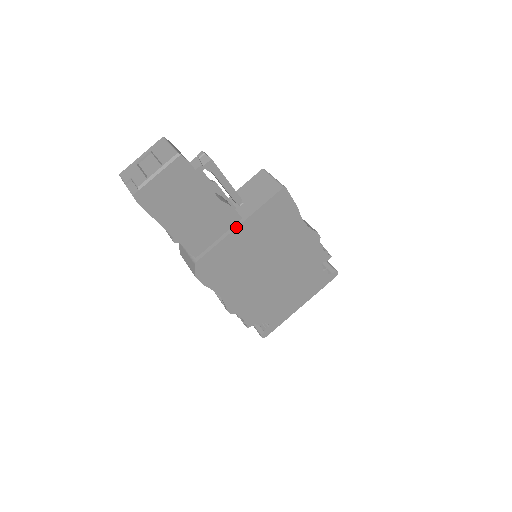
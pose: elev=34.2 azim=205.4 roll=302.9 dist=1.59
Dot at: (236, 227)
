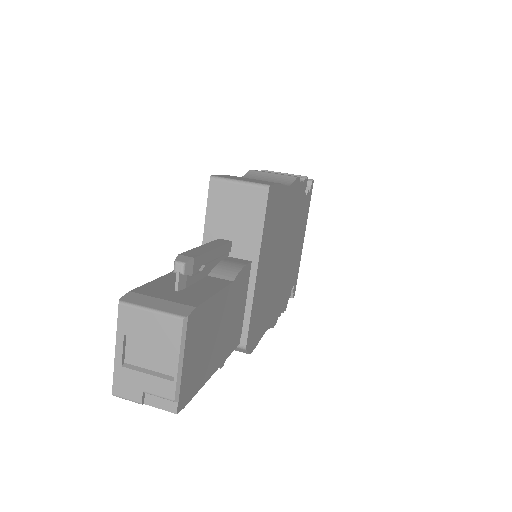
Dot at: (255, 277)
